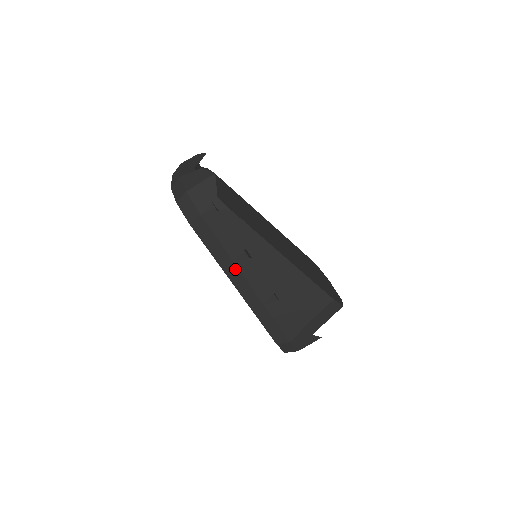
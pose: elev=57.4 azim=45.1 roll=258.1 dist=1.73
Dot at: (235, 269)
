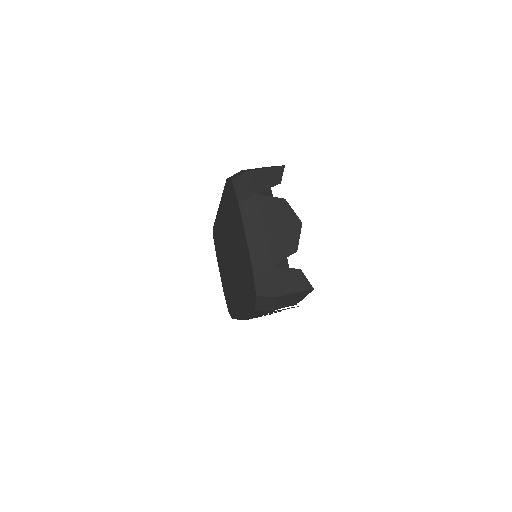
Dot at: (256, 315)
